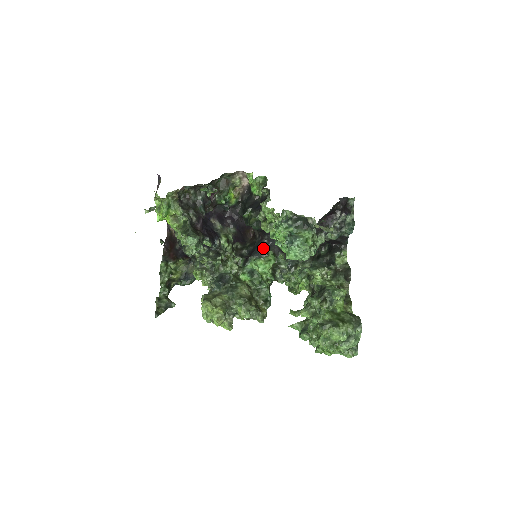
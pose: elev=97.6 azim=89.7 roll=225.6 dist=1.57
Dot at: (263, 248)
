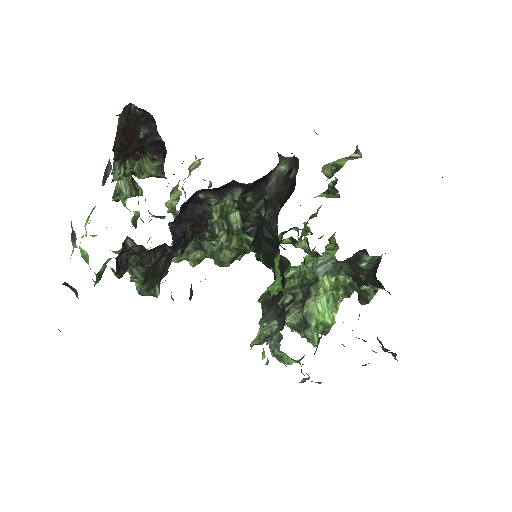
Dot at: occluded
